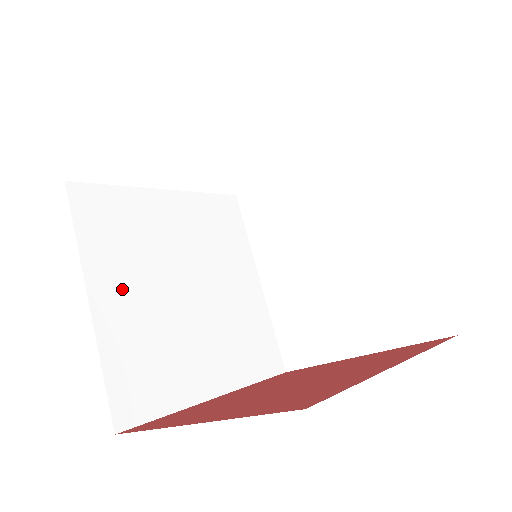
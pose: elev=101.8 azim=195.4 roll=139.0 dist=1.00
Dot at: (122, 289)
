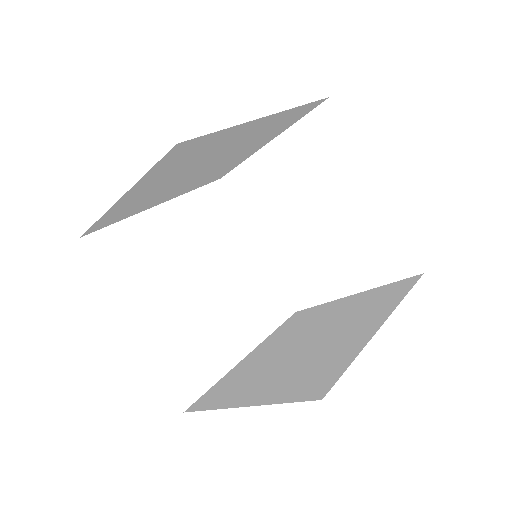
Dot at: (178, 226)
